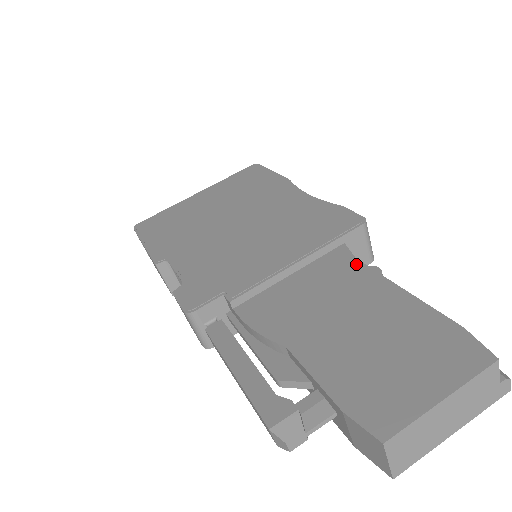
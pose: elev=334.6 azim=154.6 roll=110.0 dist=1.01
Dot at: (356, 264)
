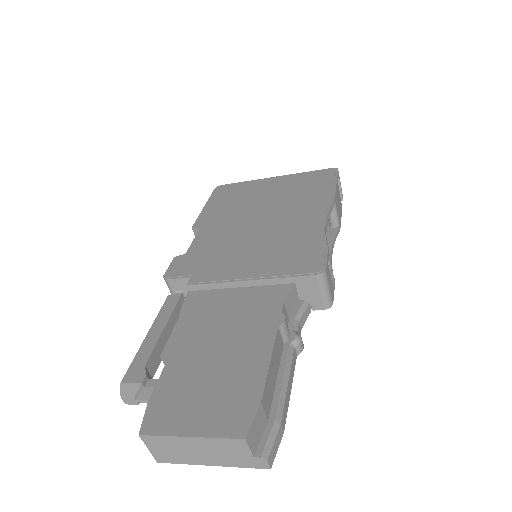
Dot at: (278, 306)
